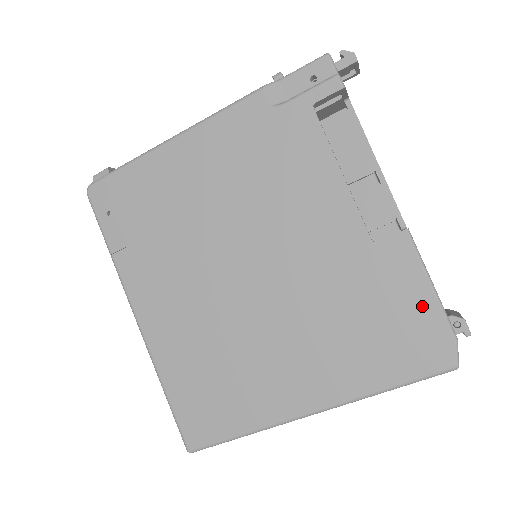
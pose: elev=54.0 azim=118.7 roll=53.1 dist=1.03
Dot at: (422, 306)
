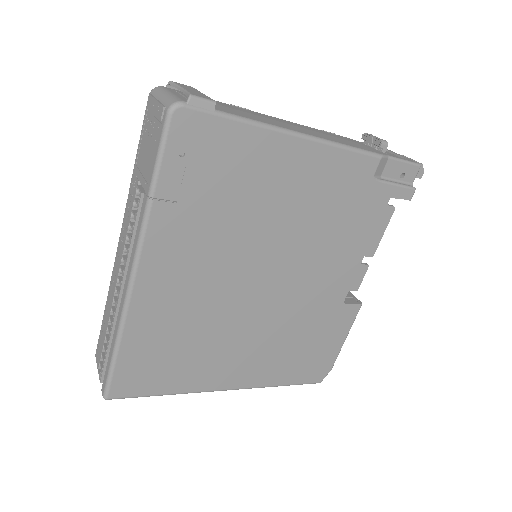
Dot at: (333, 348)
